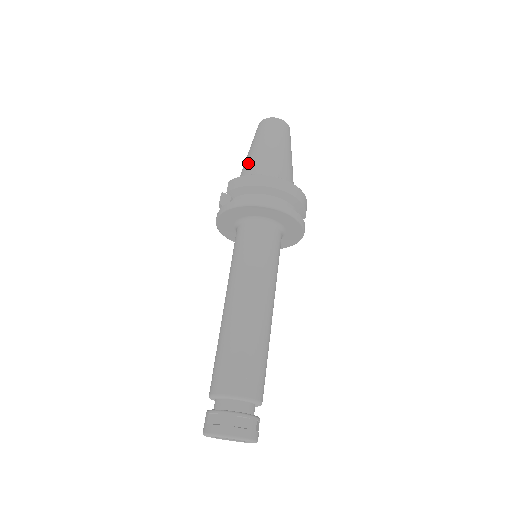
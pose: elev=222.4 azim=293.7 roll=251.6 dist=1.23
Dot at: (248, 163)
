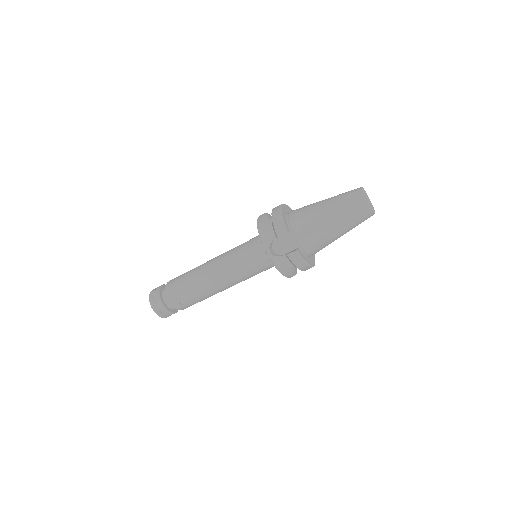
Dot at: (321, 236)
